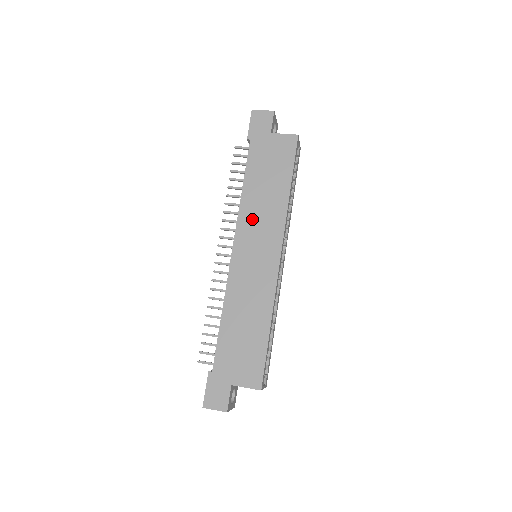
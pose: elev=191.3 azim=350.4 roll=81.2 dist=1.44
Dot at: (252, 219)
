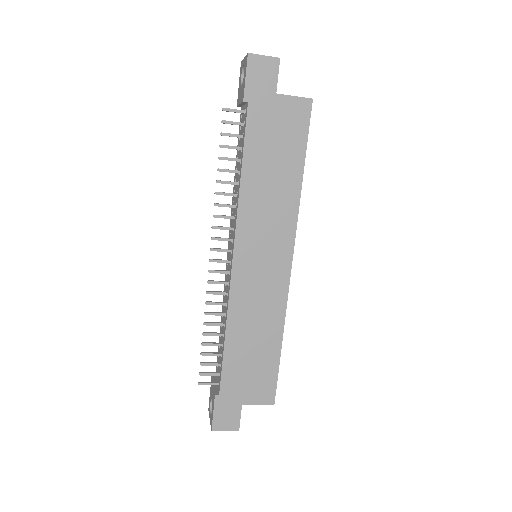
Dot at: (256, 217)
